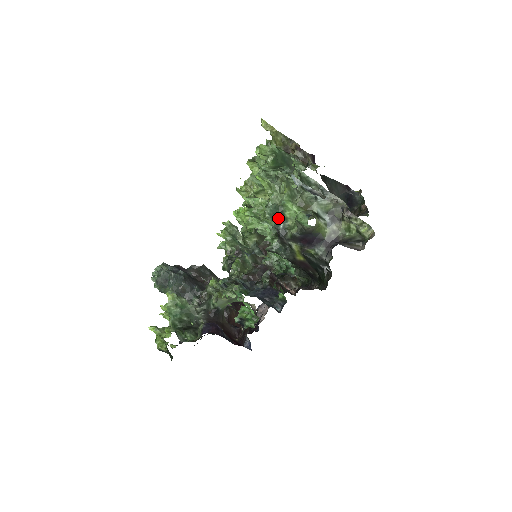
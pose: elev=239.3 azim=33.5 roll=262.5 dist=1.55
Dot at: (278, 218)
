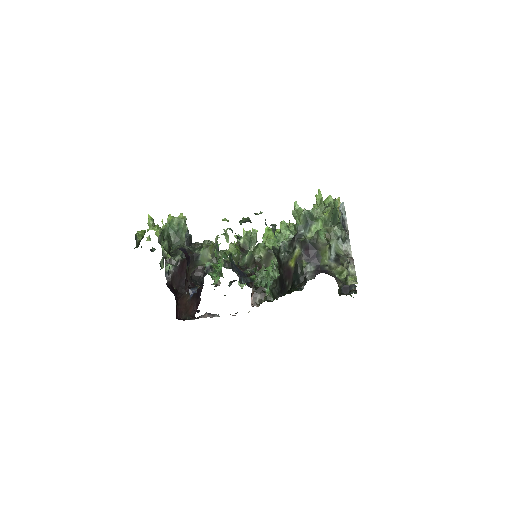
Dot at: (306, 223)
